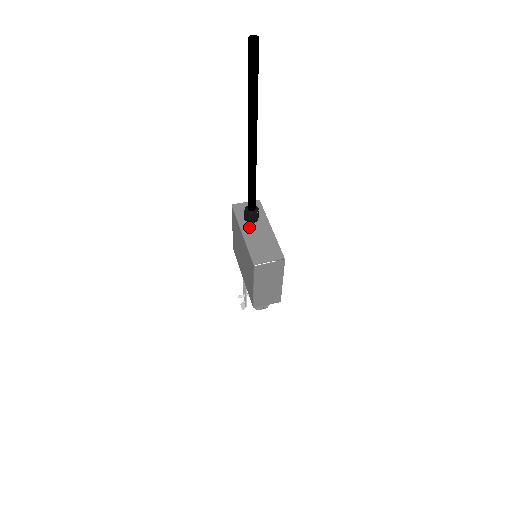
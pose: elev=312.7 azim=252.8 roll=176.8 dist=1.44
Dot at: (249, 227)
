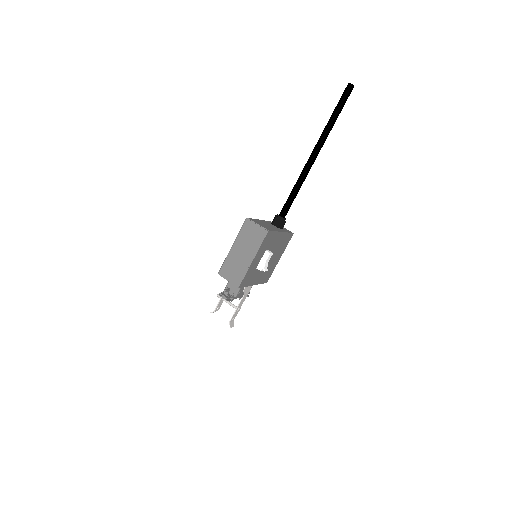
Dot at: (269, 223)
